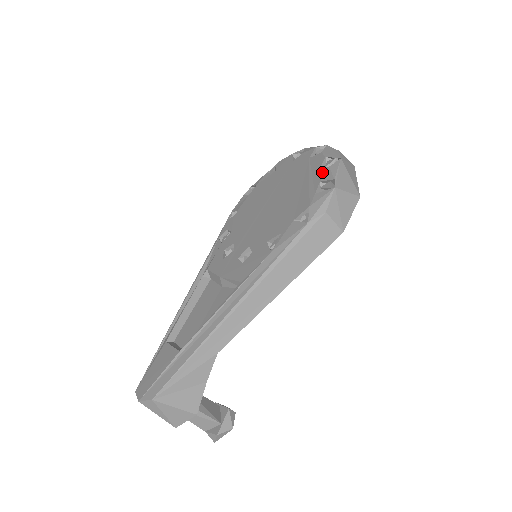
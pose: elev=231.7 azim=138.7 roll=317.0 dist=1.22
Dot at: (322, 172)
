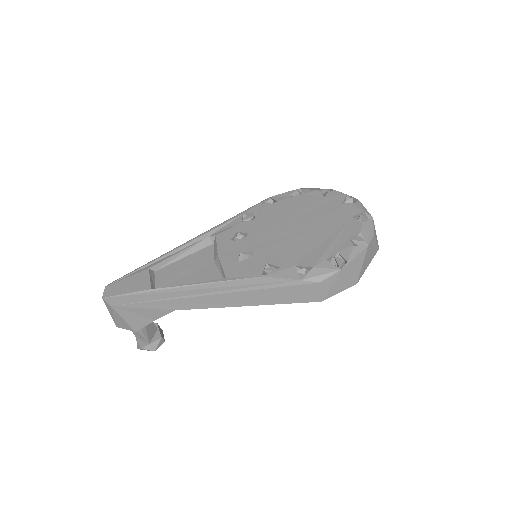
Dot at: (346, 245)
